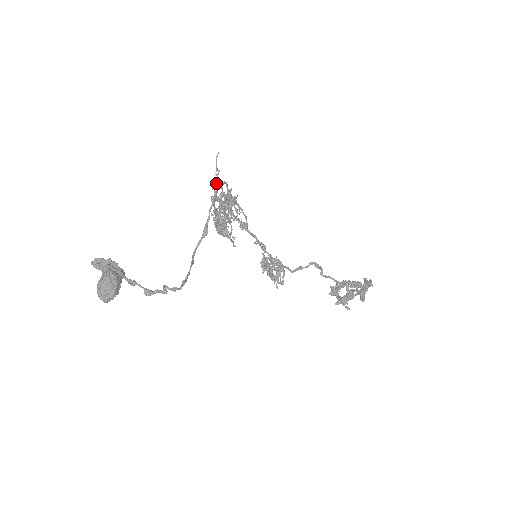
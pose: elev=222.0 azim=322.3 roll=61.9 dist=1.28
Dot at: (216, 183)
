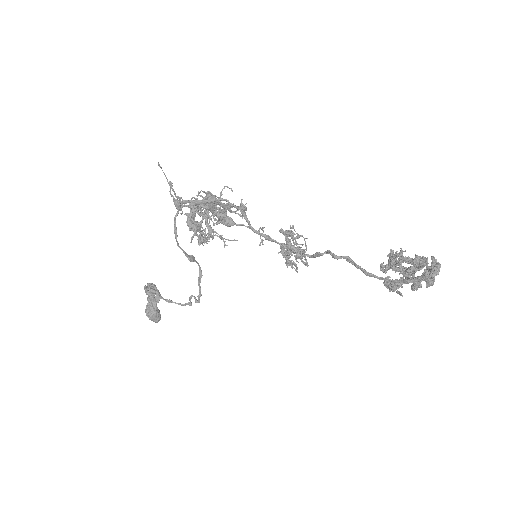
Dot at: (176, 202)
